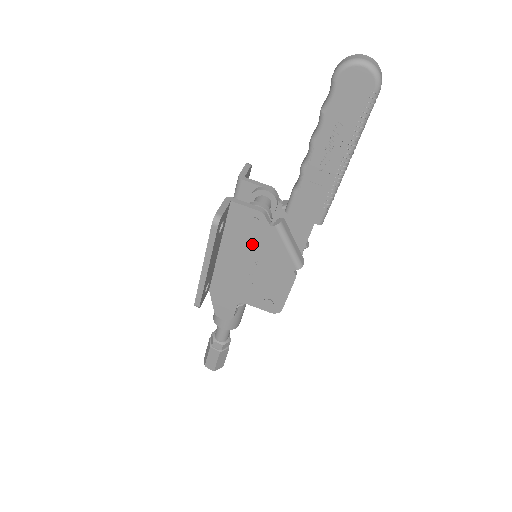
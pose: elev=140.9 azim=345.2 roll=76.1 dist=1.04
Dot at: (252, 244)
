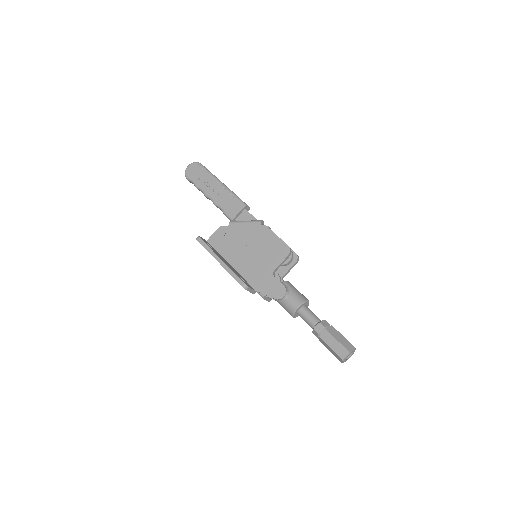
Dot at: (235, 242)
